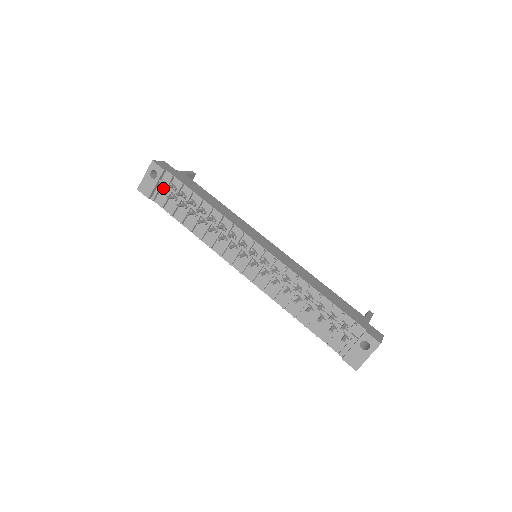
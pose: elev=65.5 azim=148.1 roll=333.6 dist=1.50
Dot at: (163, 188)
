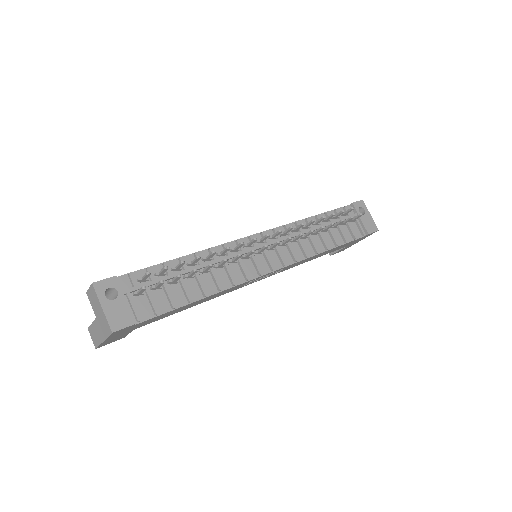
Dot at: (138, 291)
